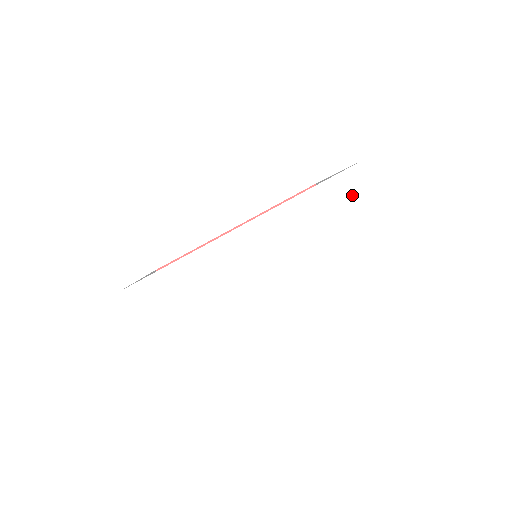
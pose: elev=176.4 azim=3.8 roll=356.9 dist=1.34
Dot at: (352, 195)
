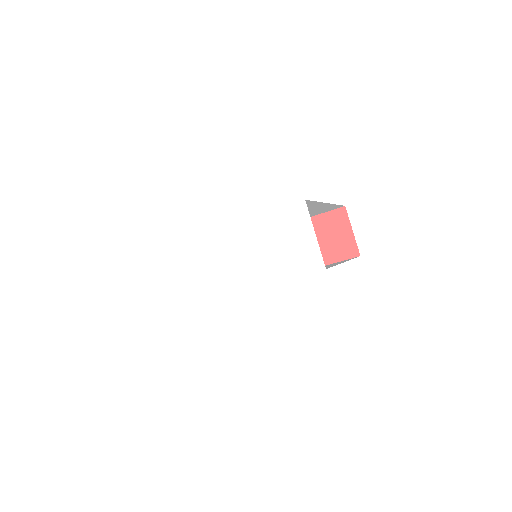
Dot at: (294, 225)
